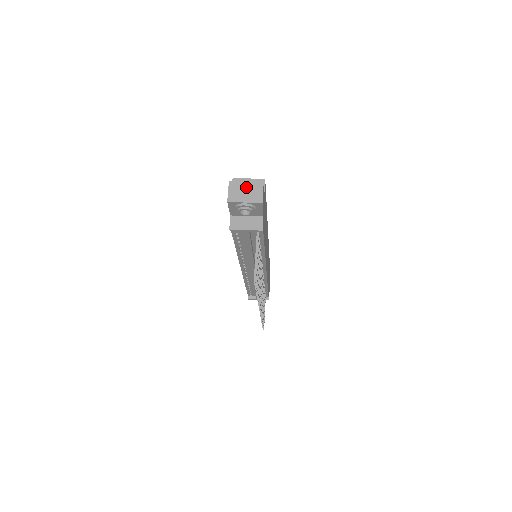
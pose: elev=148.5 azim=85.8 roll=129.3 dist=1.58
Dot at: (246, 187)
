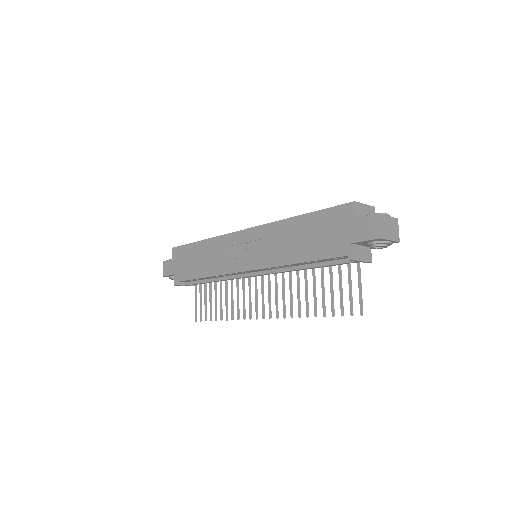
Dot at: (389, 223)
